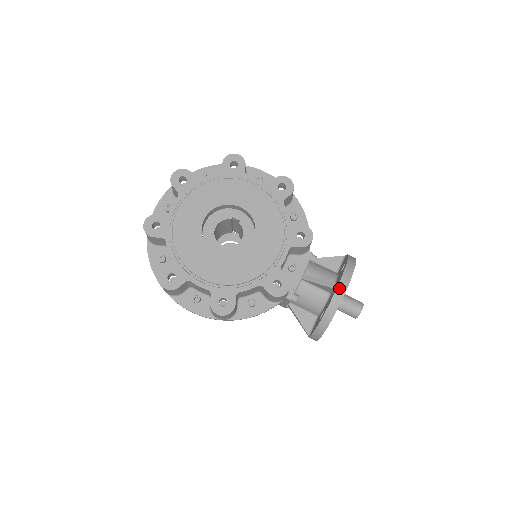
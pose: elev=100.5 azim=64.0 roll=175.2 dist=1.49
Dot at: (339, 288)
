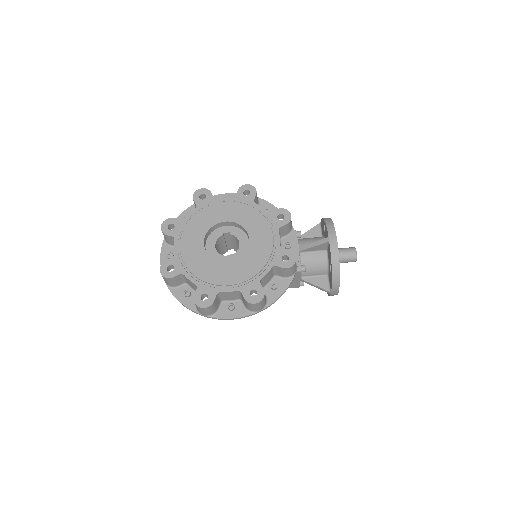
Dot at: (331, 239)
